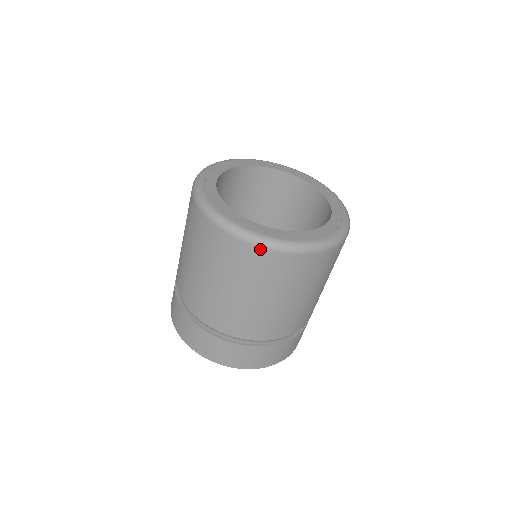
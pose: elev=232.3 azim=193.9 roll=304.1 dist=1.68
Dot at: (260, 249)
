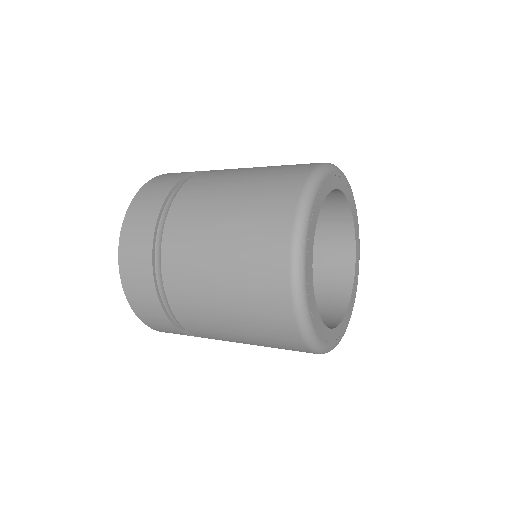
Dot at: occluded
